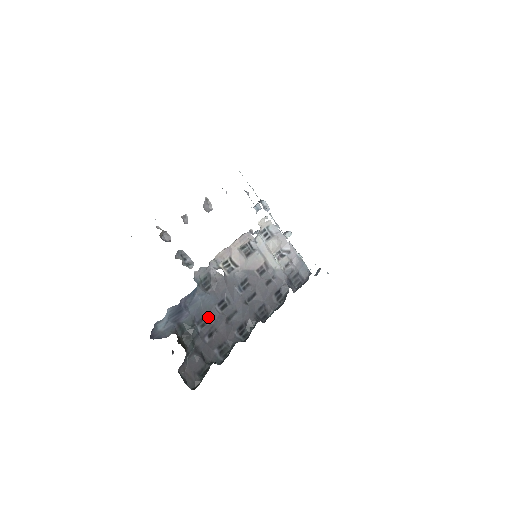
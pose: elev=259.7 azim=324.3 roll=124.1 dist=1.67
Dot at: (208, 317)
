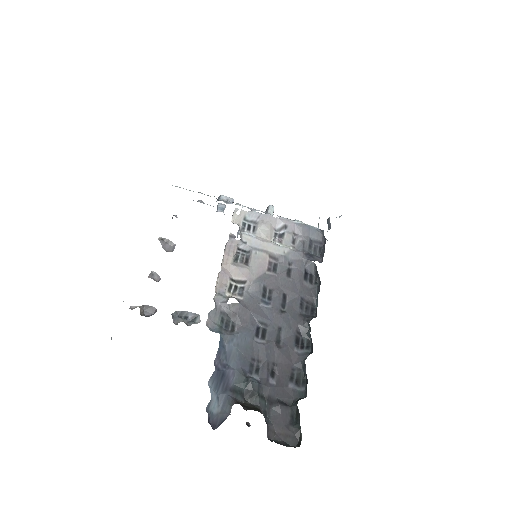
Dot at: (256, 357)
